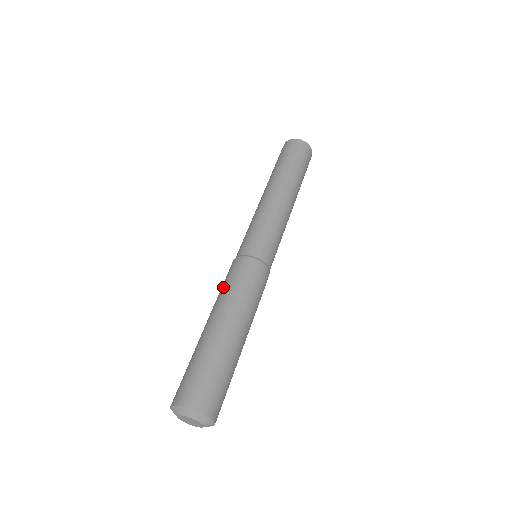
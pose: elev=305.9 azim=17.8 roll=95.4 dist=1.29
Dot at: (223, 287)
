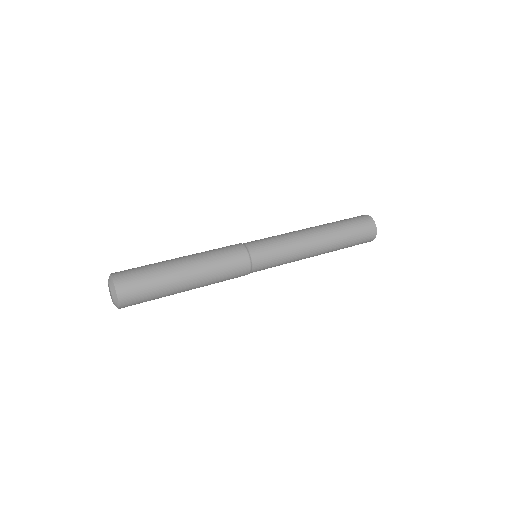
Dot at: occluded
